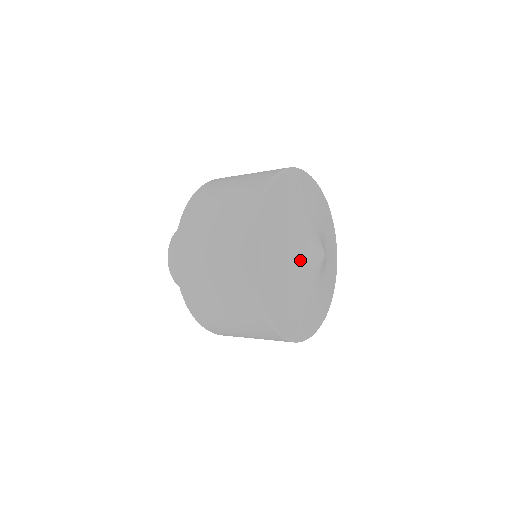
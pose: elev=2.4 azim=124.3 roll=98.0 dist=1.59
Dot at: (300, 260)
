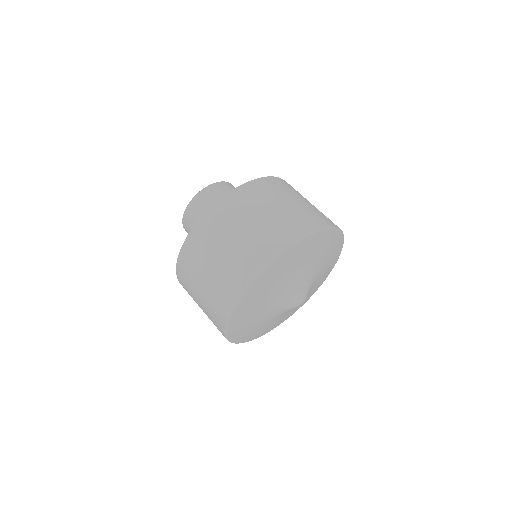
Dot at: (284, 313)
